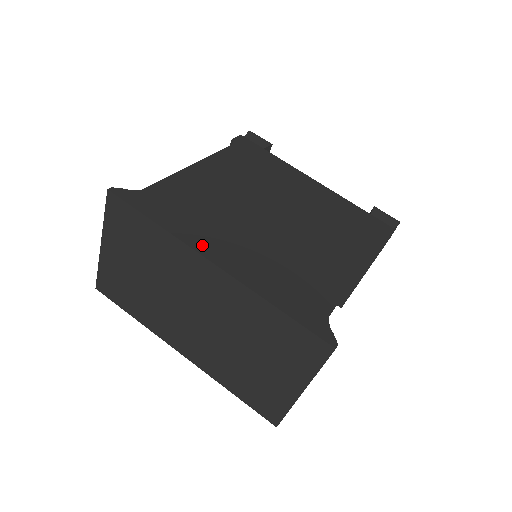
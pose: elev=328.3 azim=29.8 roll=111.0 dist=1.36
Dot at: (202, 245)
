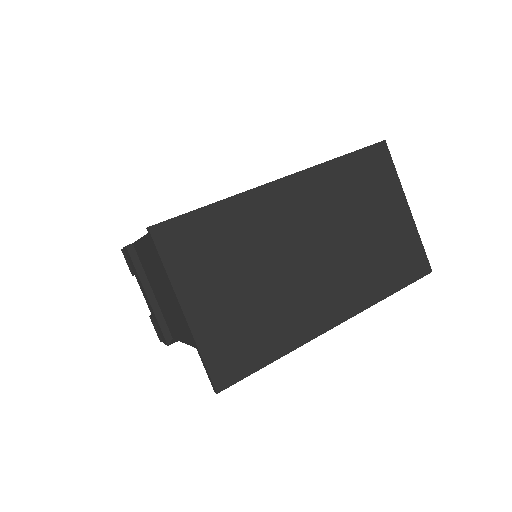
Dot at: occluded
